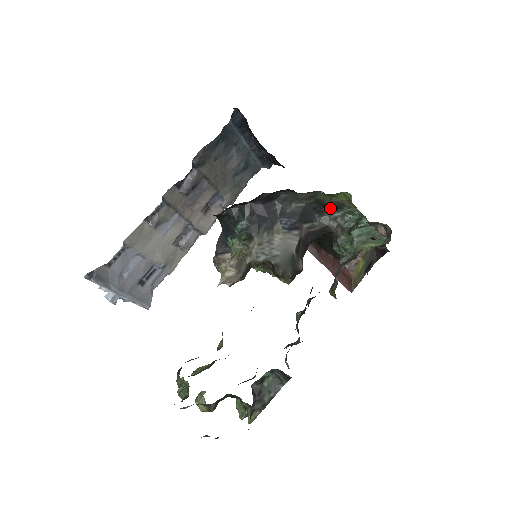
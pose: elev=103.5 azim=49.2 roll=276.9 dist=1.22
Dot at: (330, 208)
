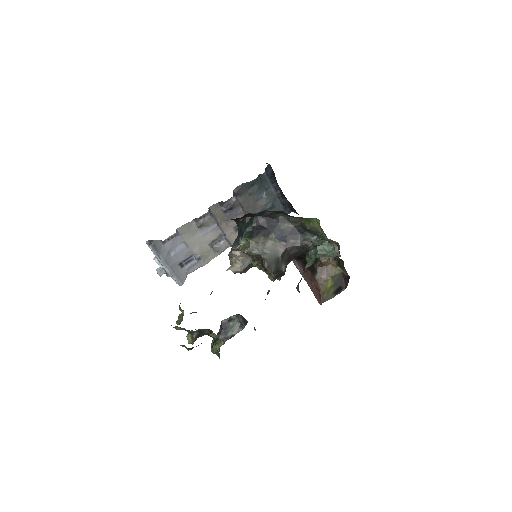
Dot at: occluded
